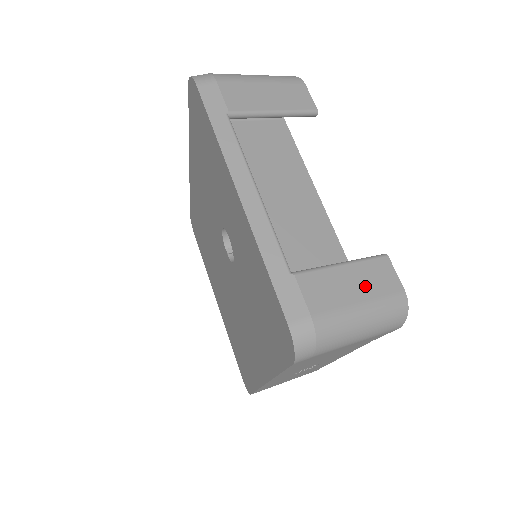
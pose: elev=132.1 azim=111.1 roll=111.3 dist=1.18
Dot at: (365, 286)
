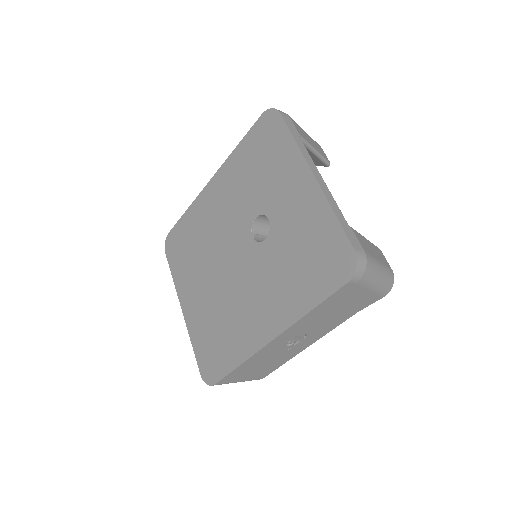
Dot at: (378, 255)
